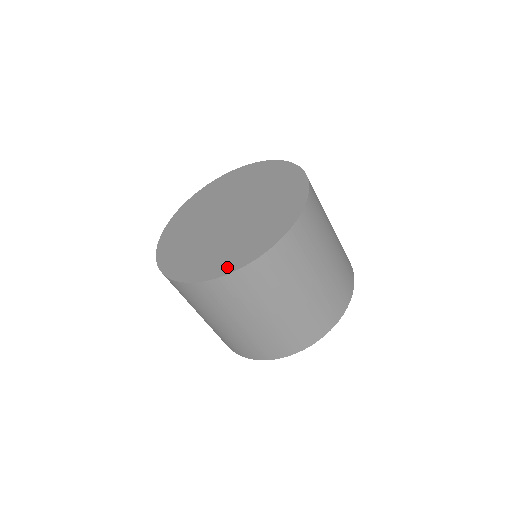
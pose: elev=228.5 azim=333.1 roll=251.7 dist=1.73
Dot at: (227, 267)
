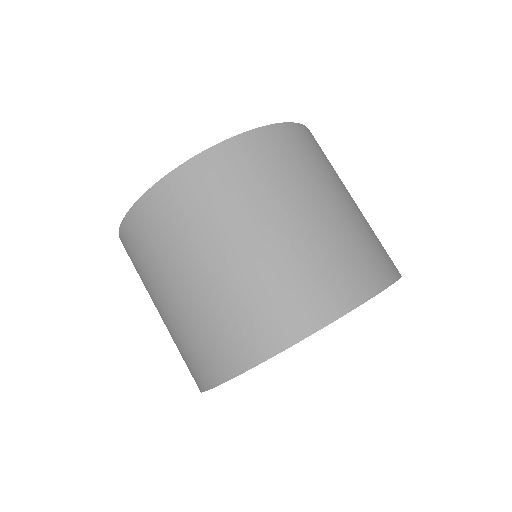
Dot at: occluded
